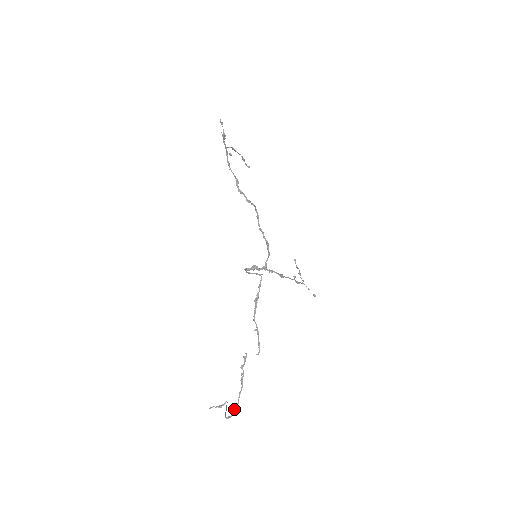
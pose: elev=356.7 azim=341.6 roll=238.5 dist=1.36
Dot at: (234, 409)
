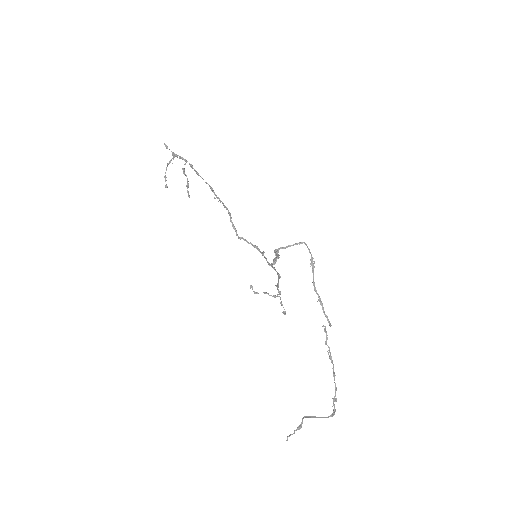
Dot at: (334, 400)
